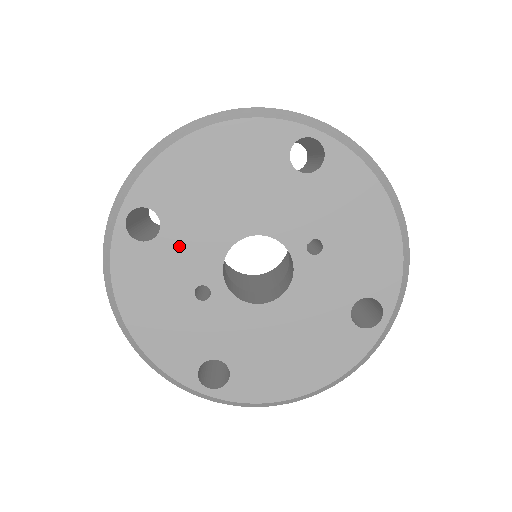
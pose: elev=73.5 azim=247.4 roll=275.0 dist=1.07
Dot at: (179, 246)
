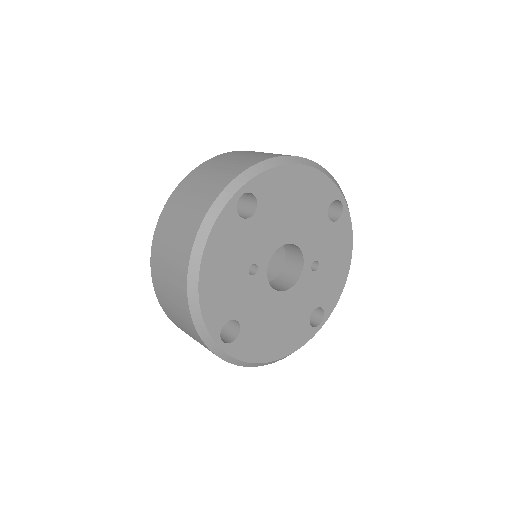
Dot at: (258, 231)
